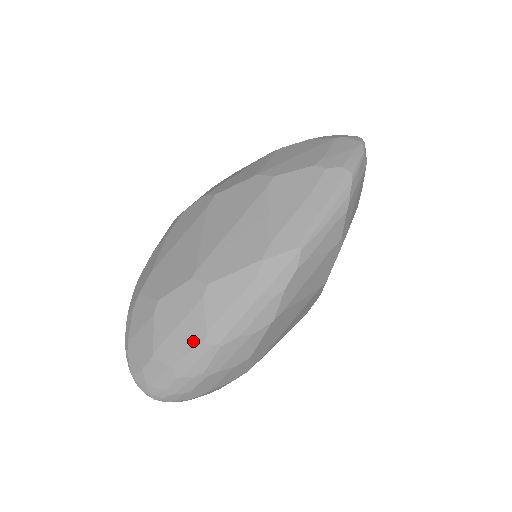
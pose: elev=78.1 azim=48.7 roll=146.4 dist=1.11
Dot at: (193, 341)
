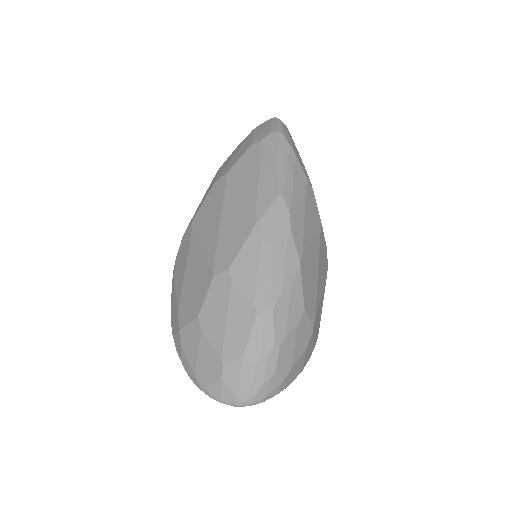
Dot at: (247, 321)
